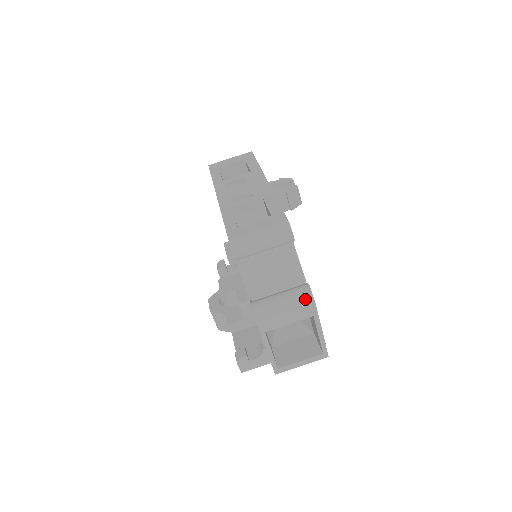
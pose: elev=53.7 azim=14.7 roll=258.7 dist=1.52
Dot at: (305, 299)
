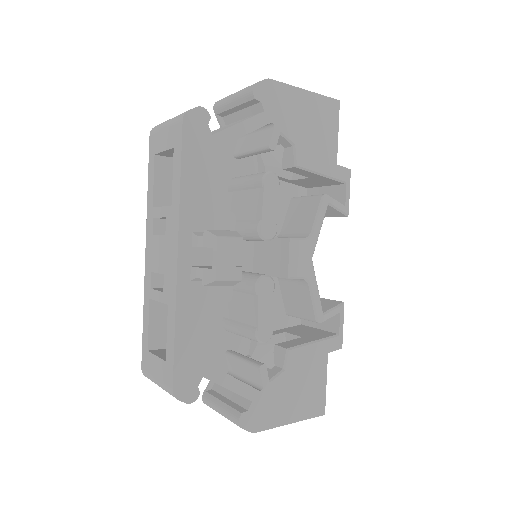
Dot at: occluded
